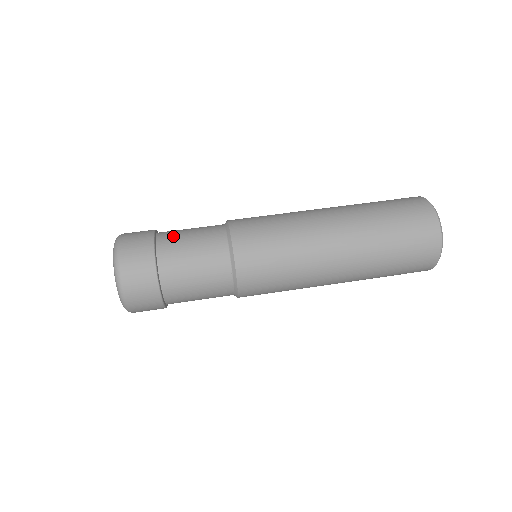
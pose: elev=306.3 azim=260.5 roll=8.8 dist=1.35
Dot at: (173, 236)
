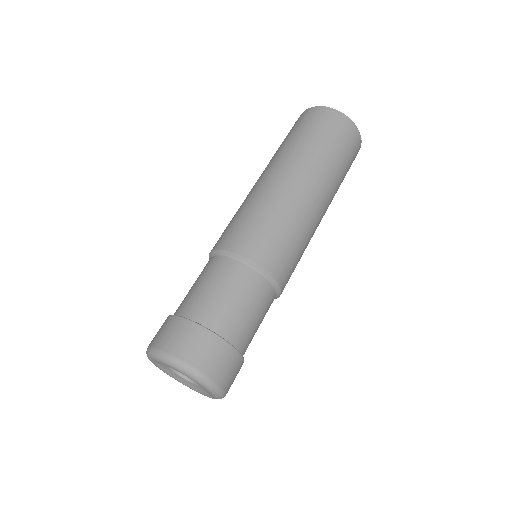
Dot at: (219, 313)
